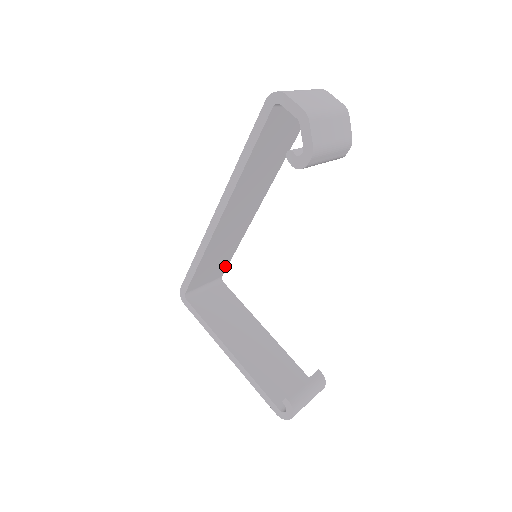
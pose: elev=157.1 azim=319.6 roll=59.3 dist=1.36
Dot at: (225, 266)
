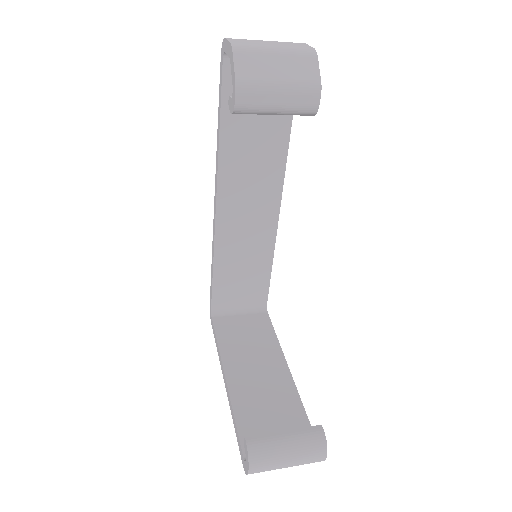
Dot at: (265, 289)
